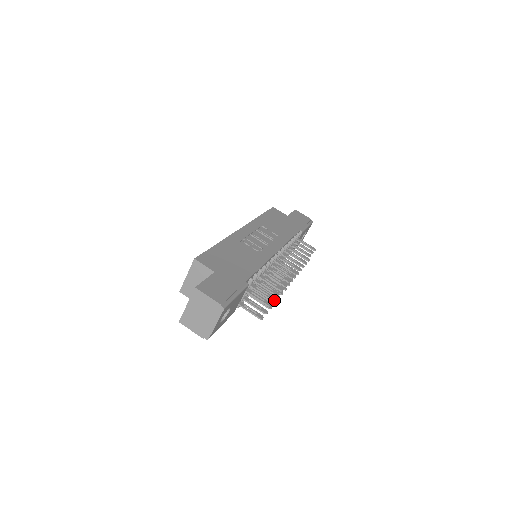
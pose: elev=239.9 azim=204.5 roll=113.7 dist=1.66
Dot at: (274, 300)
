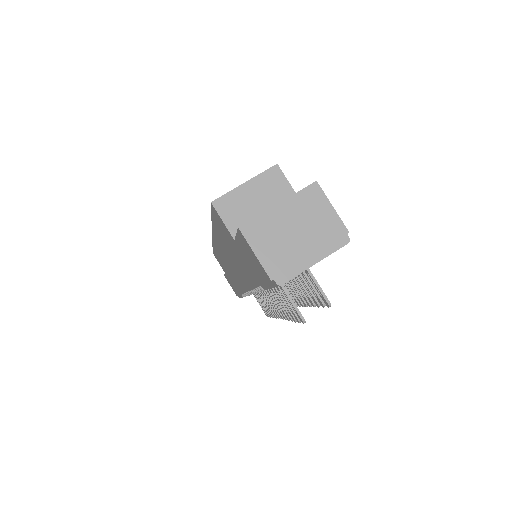
Dot at: (325, 305)
